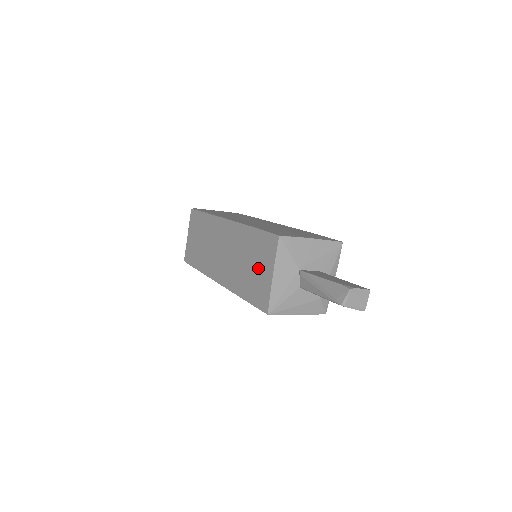
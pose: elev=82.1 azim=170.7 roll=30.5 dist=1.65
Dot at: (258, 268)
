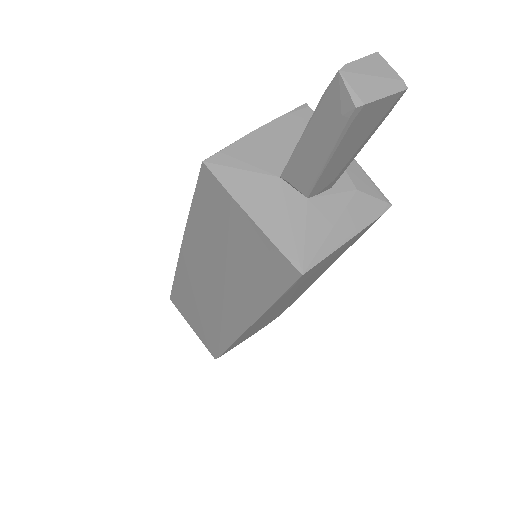
Dot at: (236, 240)
